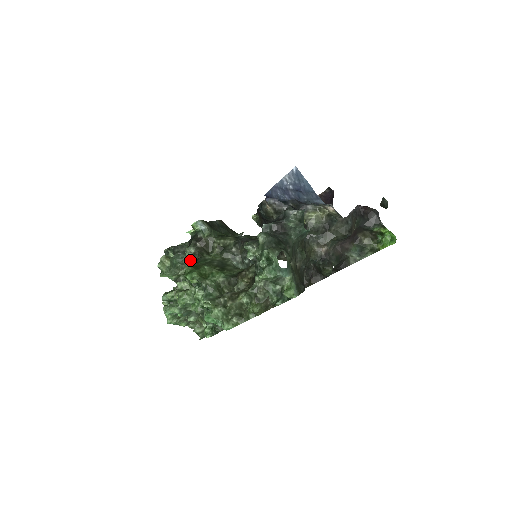
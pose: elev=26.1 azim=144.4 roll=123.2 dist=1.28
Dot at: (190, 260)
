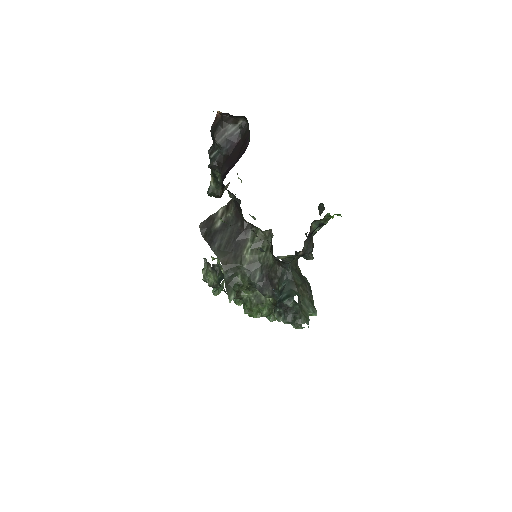
Dot at: occluded
